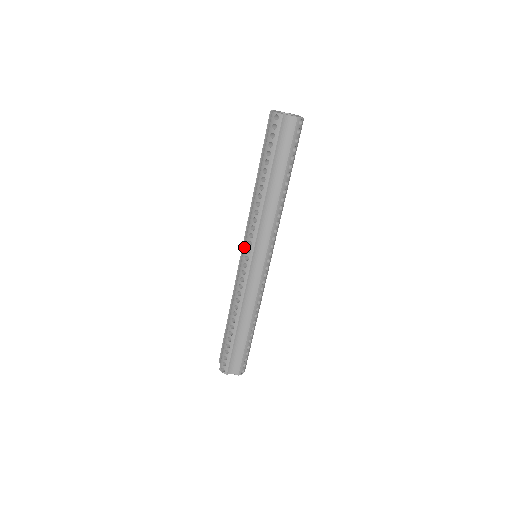
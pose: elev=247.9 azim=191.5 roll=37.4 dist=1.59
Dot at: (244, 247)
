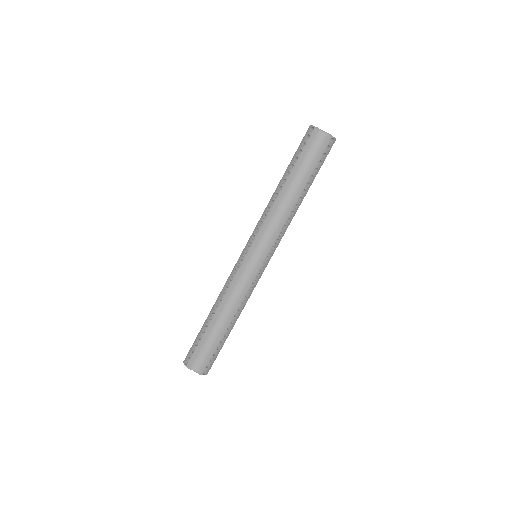
Dot at: occluded
